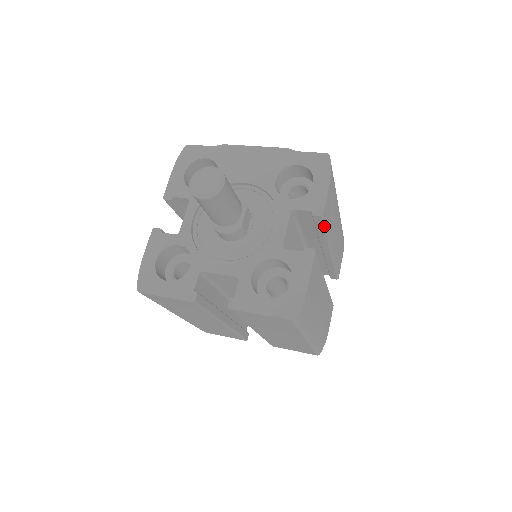
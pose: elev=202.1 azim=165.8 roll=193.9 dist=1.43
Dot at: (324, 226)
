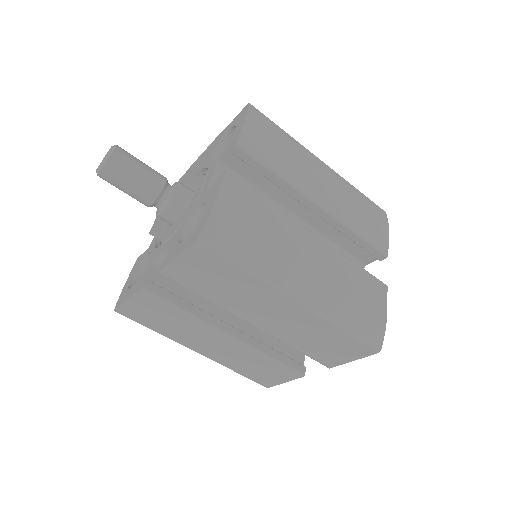
Dot at: (257, 160)
